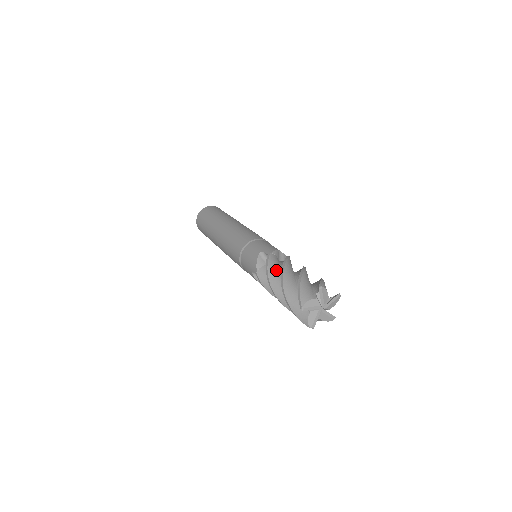
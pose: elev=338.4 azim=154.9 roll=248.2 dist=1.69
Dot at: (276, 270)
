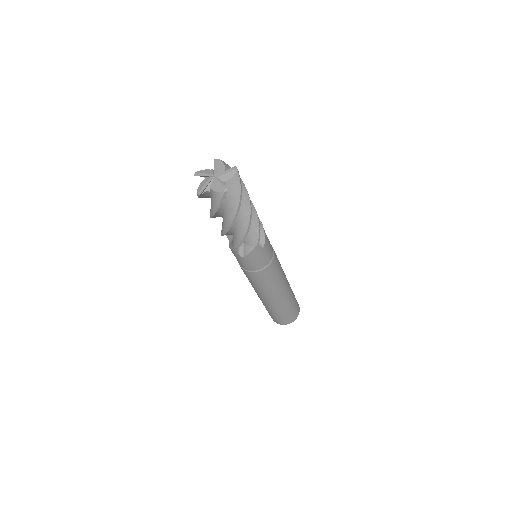
Dot at: occluded
